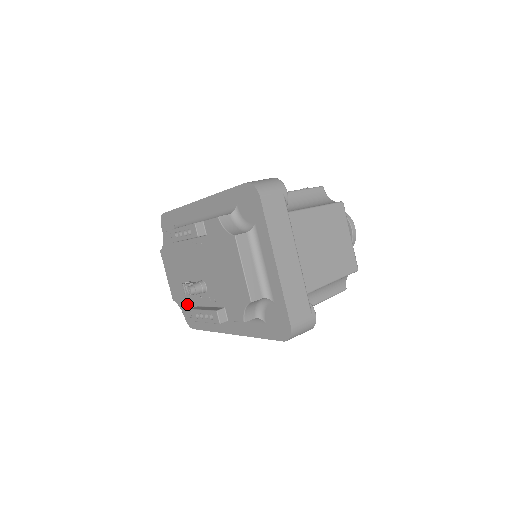
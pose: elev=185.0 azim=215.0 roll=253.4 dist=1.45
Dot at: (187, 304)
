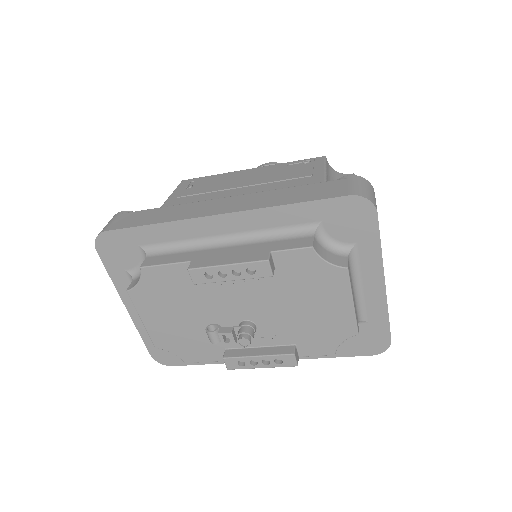
Dot at: (197, 349)
